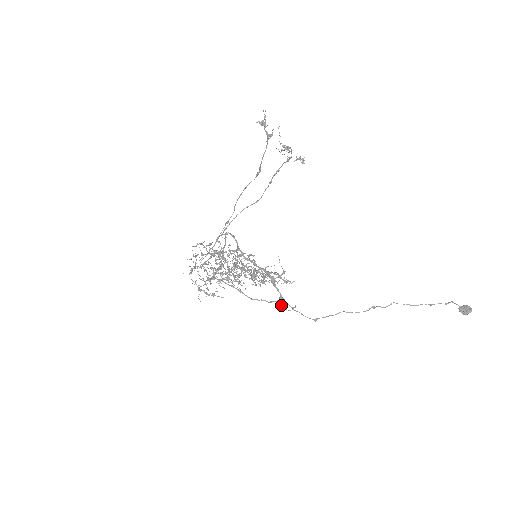
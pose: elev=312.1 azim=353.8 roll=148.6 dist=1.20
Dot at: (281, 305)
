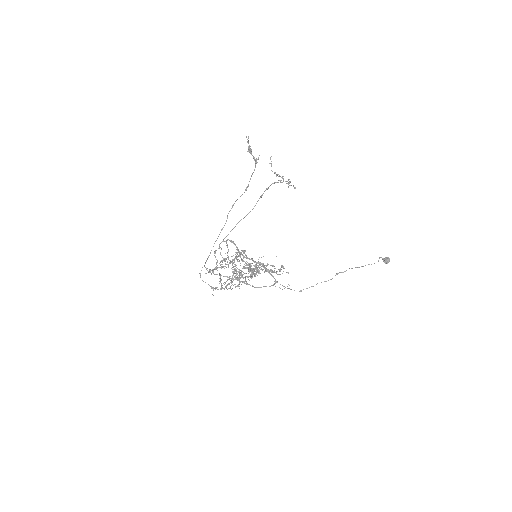
Dot at: occluded
